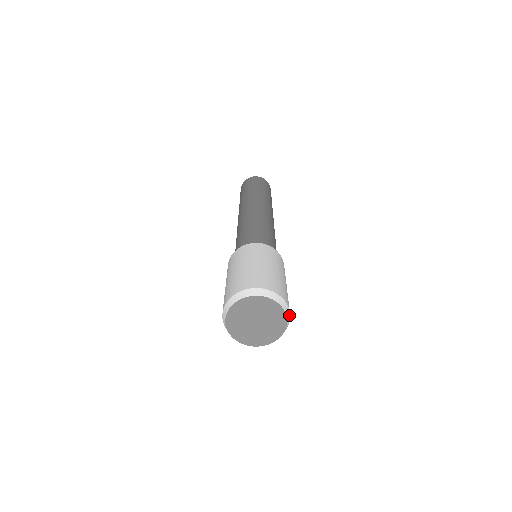
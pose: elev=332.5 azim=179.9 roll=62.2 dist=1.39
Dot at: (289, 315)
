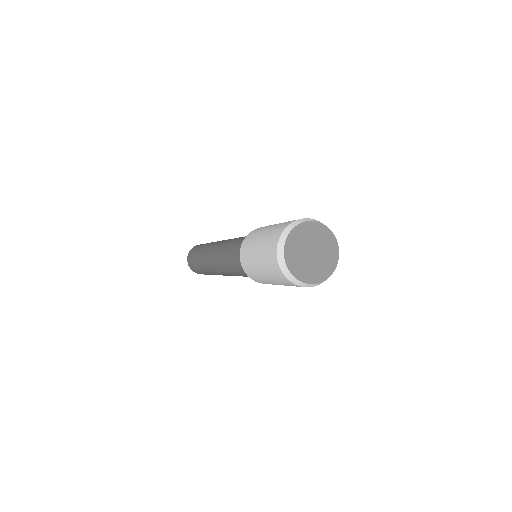
Dot at: (330, 231)
